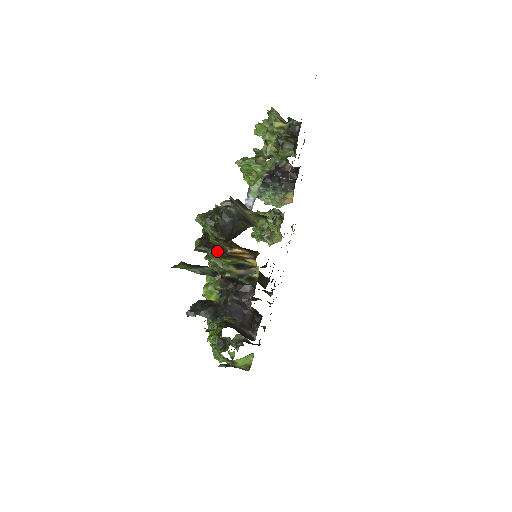
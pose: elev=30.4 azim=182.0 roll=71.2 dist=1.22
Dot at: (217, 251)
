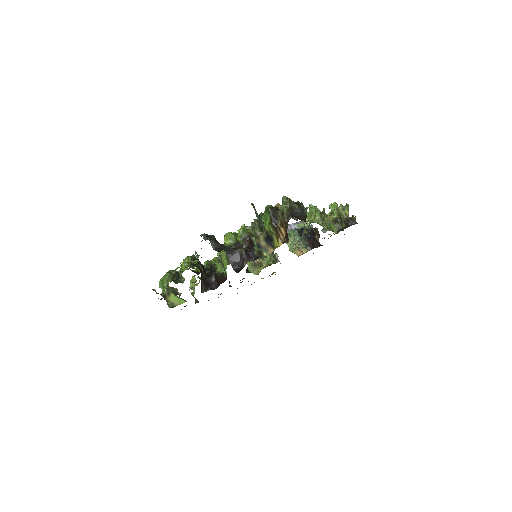
Dot at: (274, 219)
